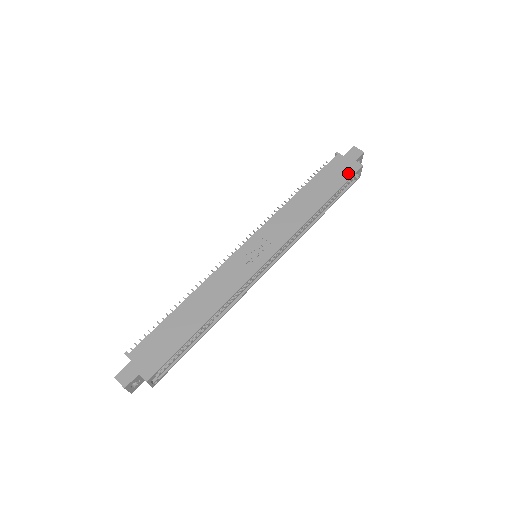
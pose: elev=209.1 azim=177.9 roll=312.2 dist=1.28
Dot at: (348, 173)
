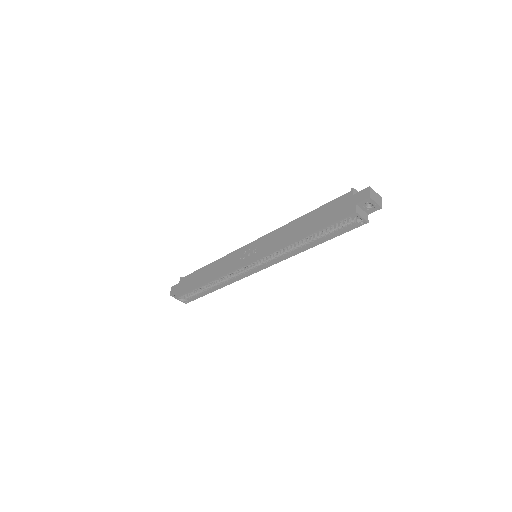
Dot at: (340, 215)
